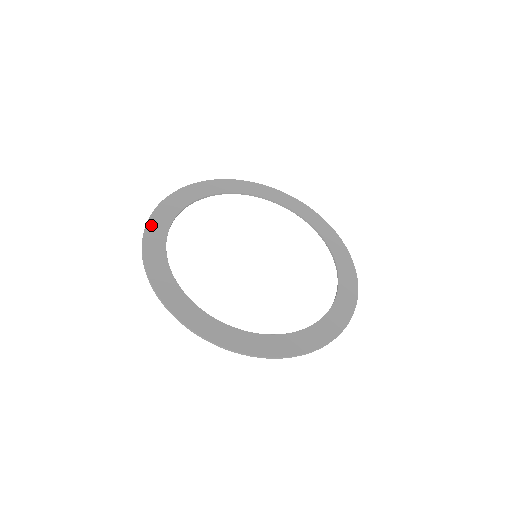
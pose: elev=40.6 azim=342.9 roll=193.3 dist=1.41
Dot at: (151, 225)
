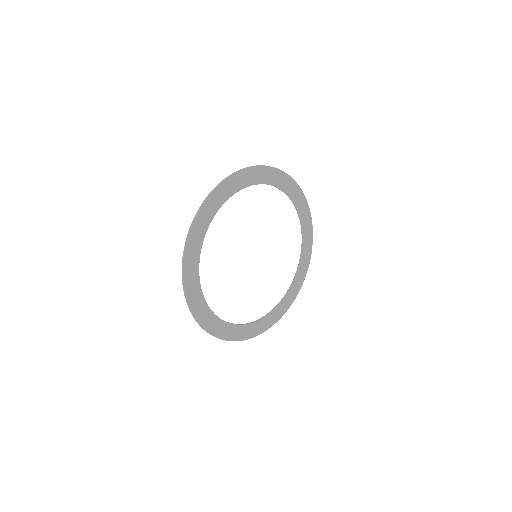
Dot at: (227, 183)
